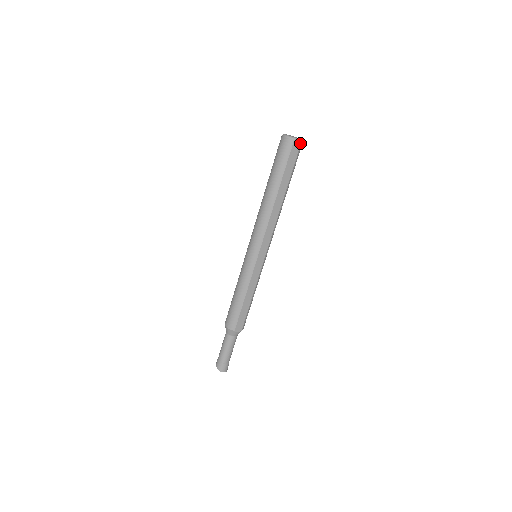
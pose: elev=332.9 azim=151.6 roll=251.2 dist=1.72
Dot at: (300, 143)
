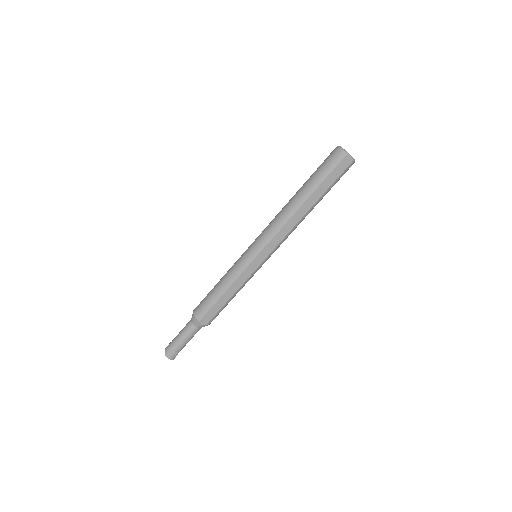
Dot at: (351, 161)
